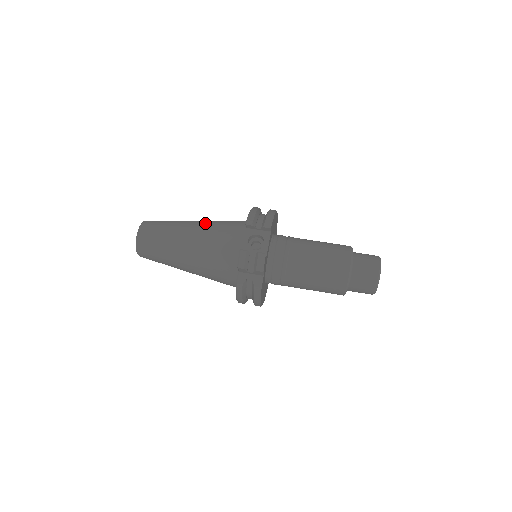
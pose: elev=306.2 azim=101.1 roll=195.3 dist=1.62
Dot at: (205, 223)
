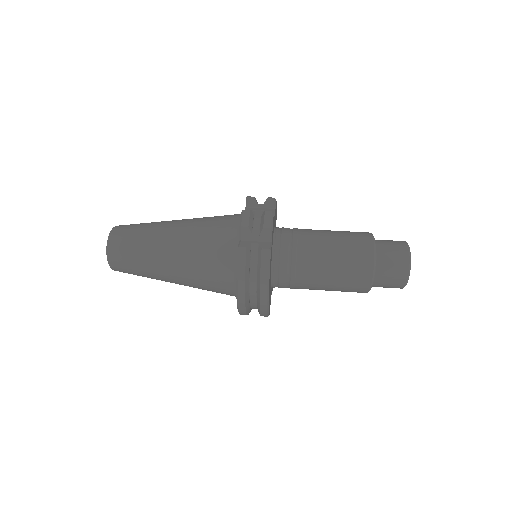
Dot at: occluded
